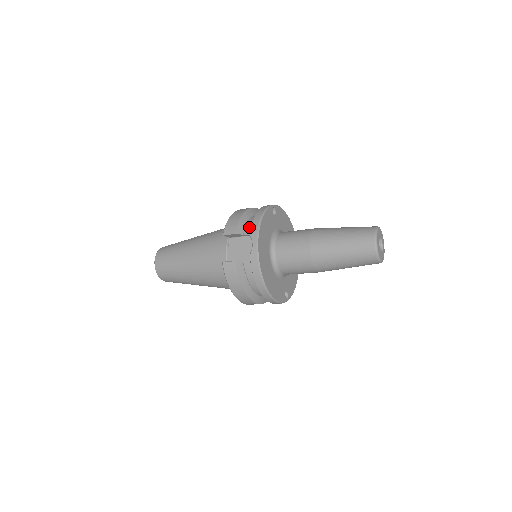
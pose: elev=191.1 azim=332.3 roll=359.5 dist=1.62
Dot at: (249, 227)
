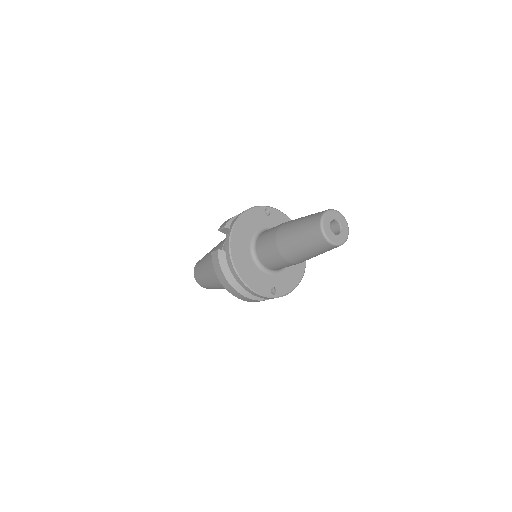
Dot at: occluded
